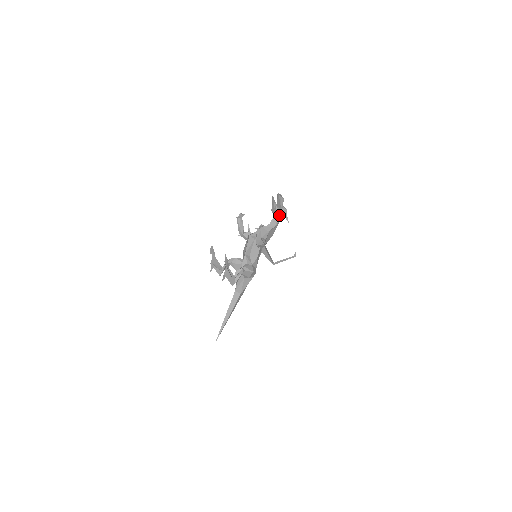
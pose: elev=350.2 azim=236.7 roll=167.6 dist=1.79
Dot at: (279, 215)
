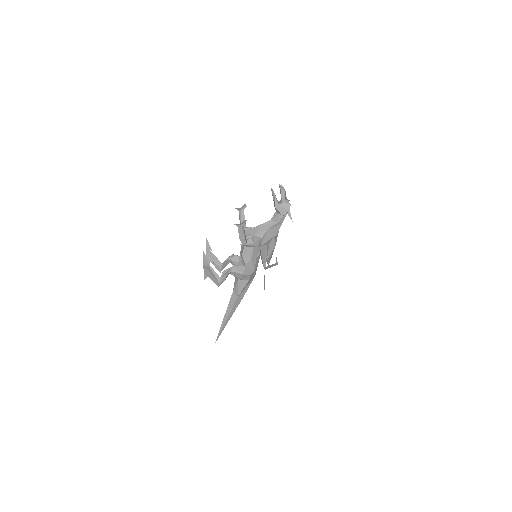
Dot at: (279, 211)
